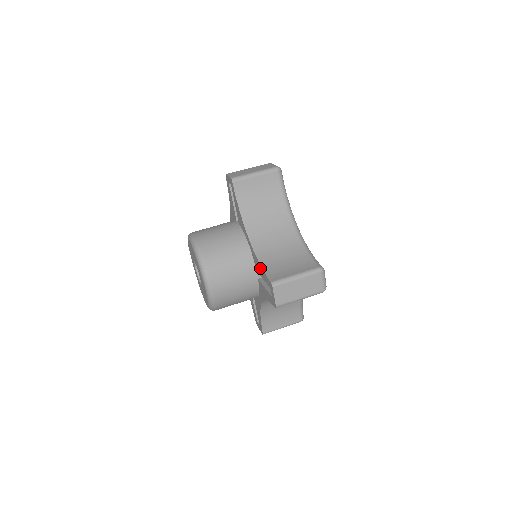
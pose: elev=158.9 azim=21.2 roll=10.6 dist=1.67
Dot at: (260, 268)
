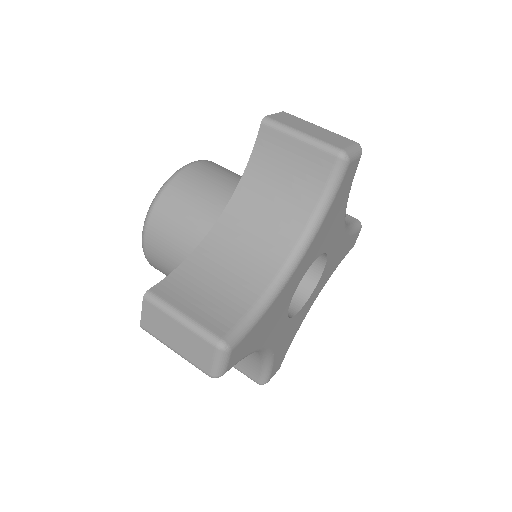
Dot at: (185, 264)
